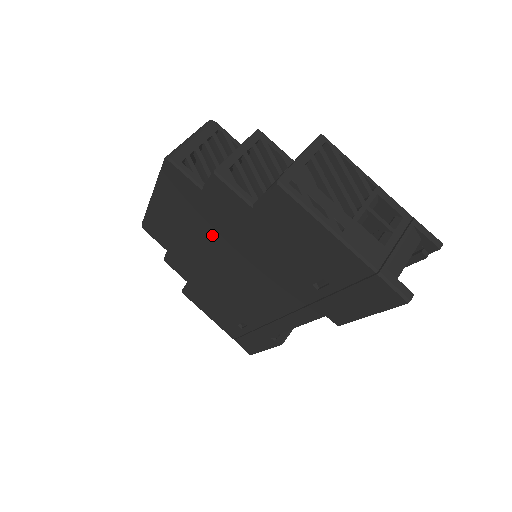
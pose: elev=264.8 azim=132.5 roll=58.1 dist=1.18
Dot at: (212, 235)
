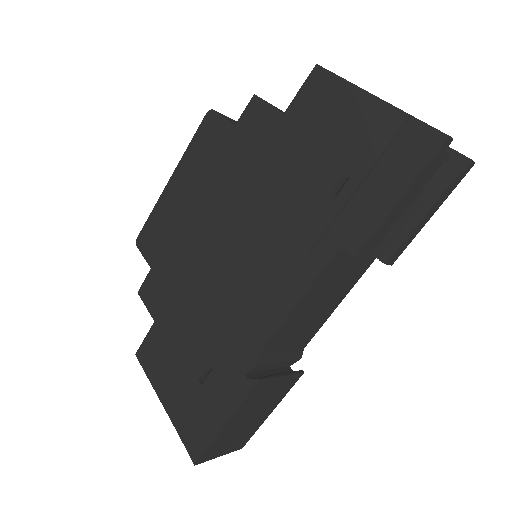
Dot at: (222, 193)
